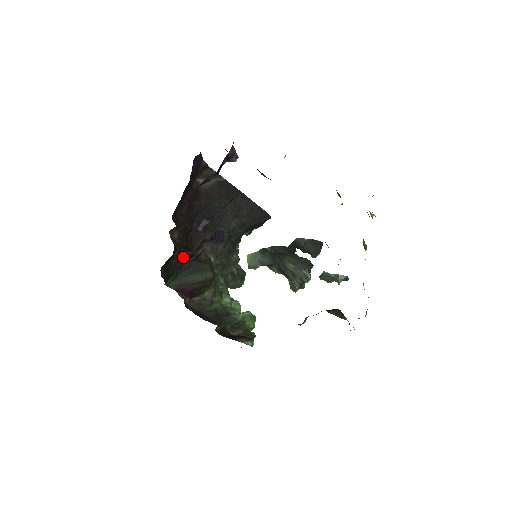
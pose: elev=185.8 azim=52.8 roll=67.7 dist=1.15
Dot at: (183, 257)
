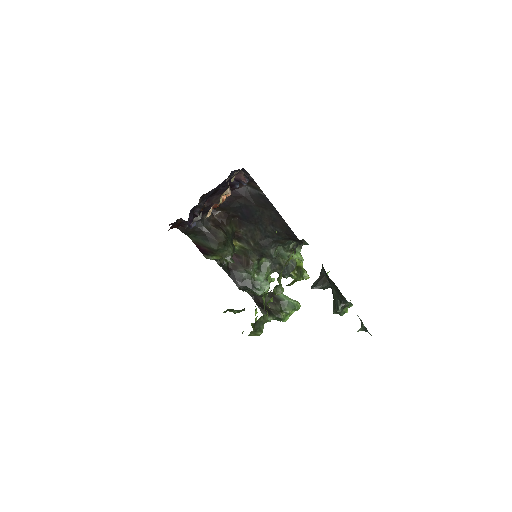
Dot at: (204, 227)
